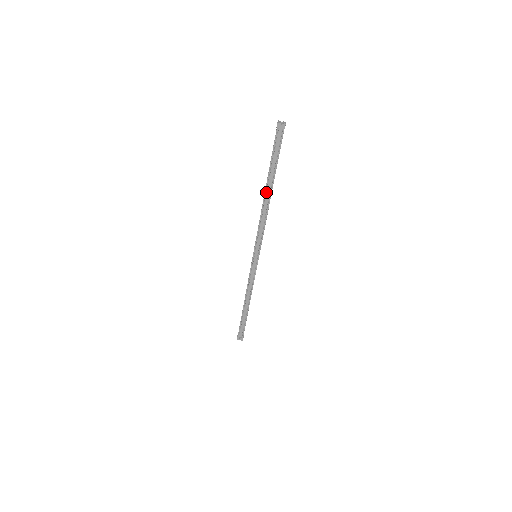
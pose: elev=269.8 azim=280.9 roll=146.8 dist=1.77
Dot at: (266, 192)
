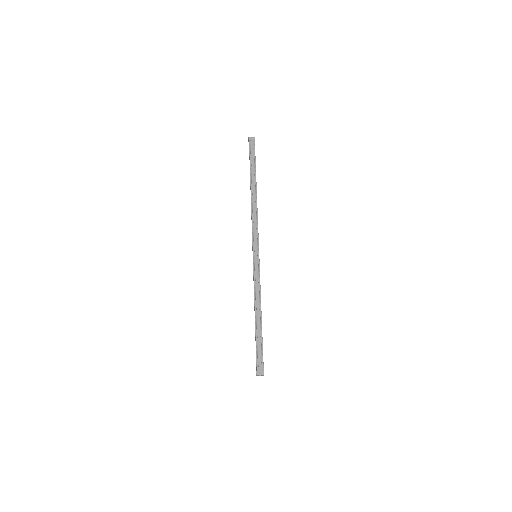
Dot at: (252, 190)
